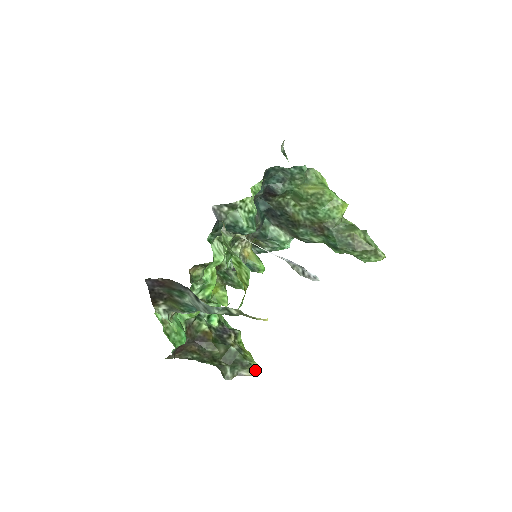
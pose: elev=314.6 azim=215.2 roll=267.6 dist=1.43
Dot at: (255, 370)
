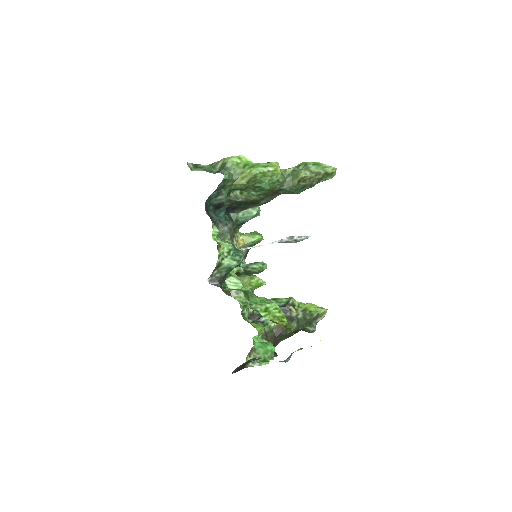
Dot at: (323, 313)
